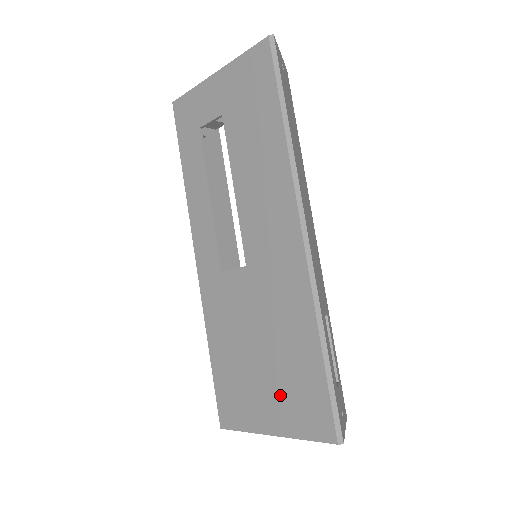
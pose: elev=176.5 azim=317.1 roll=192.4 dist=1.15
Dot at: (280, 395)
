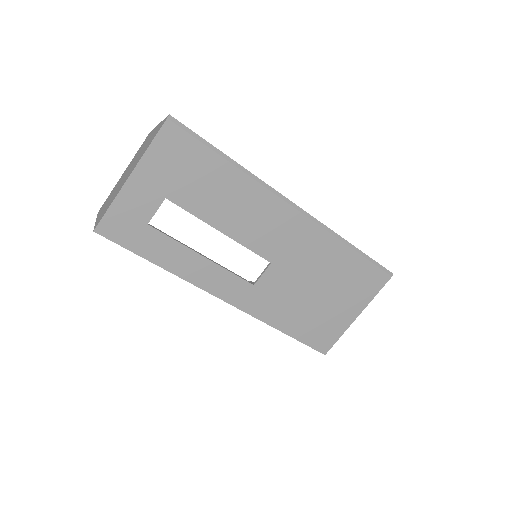
Dot at: (347, 295)
